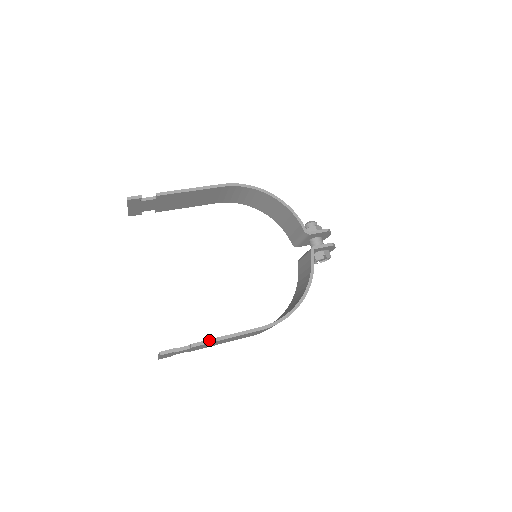
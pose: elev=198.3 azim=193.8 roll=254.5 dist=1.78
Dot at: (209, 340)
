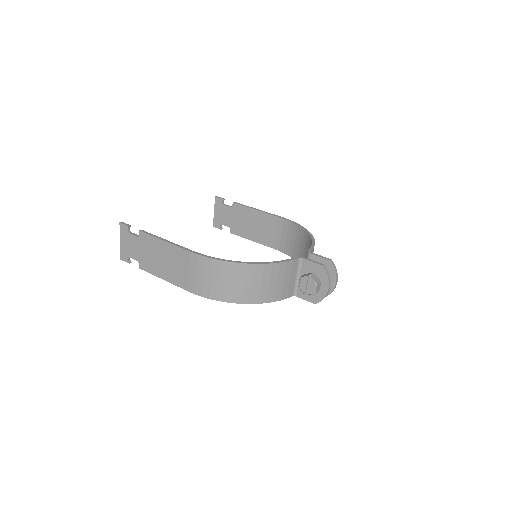
Dot at: (153, 235)
